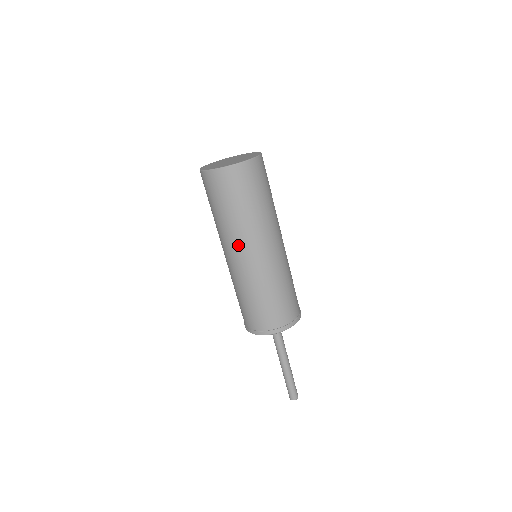
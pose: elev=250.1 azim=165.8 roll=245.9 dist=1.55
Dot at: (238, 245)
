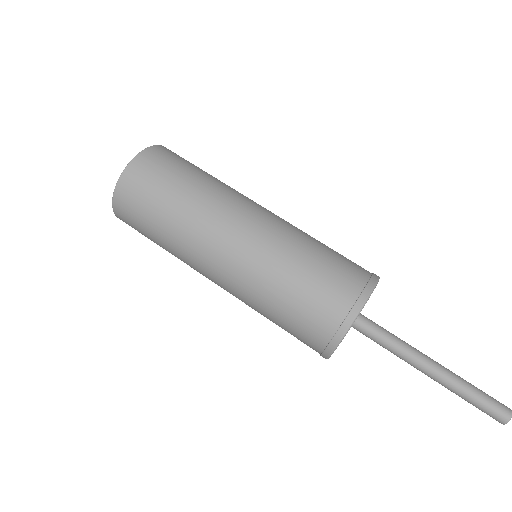
Dot at: (199, 266)
